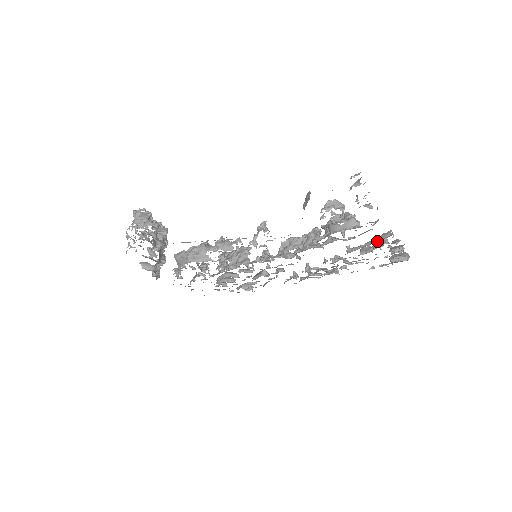
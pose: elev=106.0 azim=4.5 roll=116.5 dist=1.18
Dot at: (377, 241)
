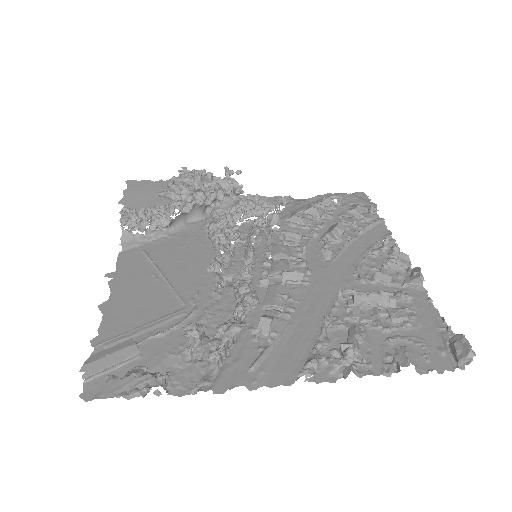
Dot at: (307, 360)
